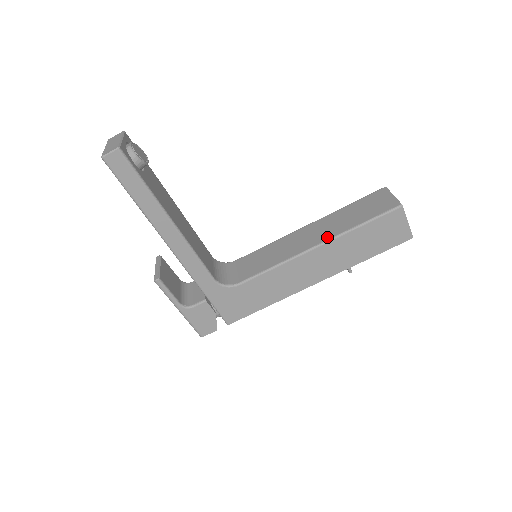
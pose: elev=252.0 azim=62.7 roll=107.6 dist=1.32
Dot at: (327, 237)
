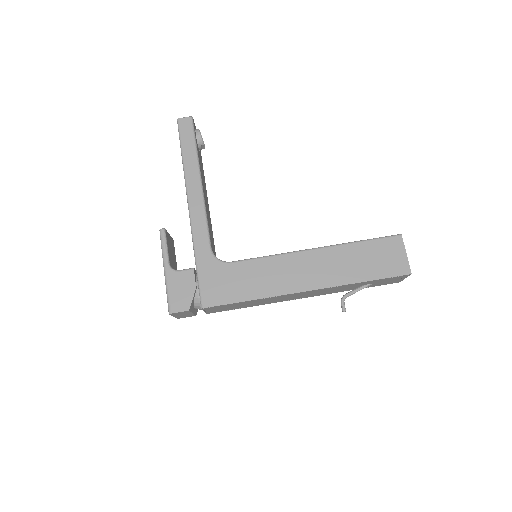
Dot at: (326, 246)
